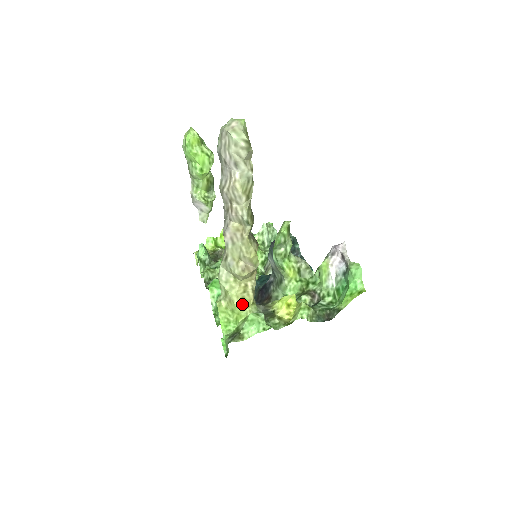
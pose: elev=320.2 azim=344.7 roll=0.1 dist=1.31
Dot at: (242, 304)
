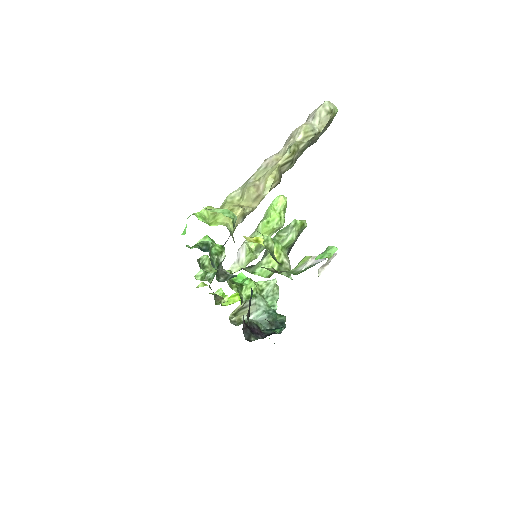
Dot at: occluded
